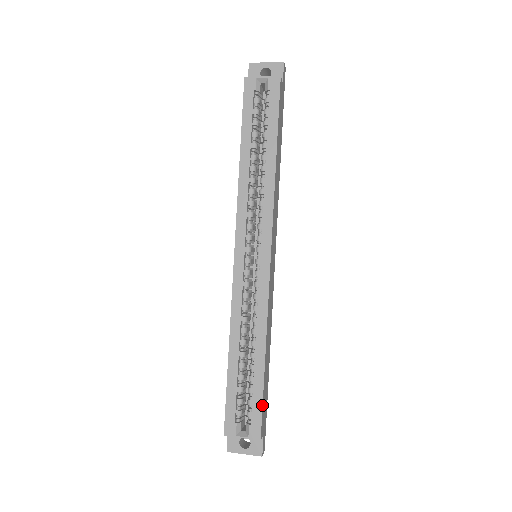
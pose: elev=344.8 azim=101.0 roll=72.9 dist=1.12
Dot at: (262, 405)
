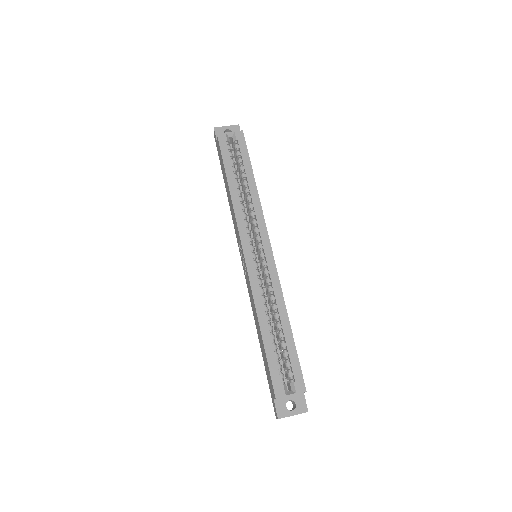
Dot at: (299, 362)
